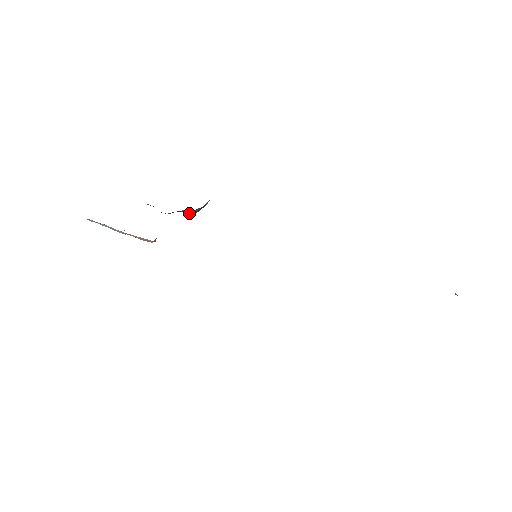
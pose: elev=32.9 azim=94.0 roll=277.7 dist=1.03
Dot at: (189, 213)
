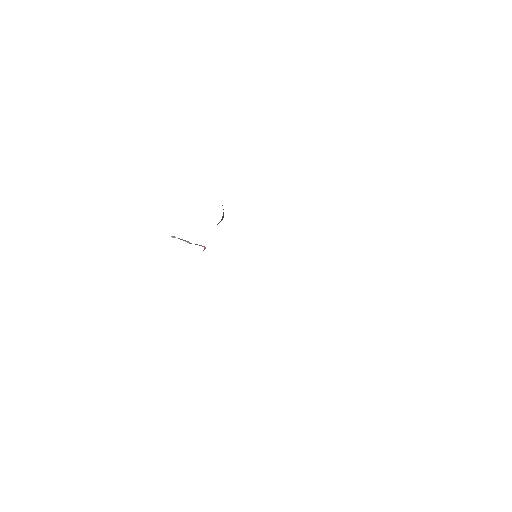
Dot at: occluded
